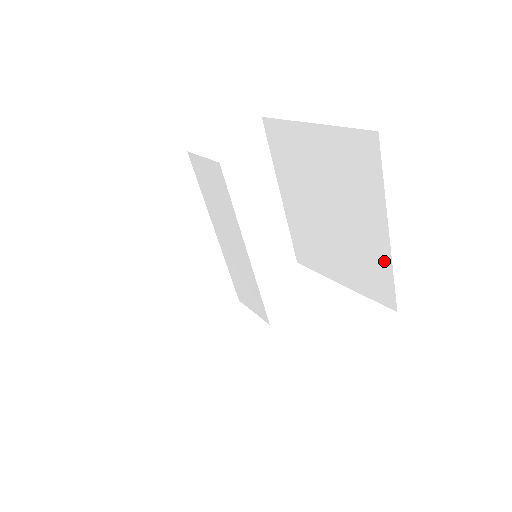
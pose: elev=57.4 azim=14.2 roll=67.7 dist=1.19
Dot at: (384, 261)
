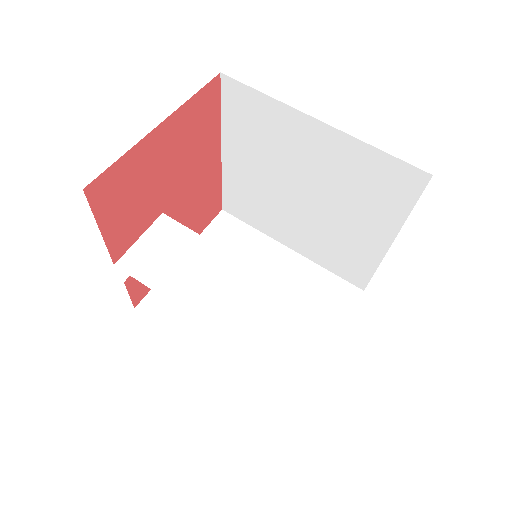
Dot at: (312, 270)
